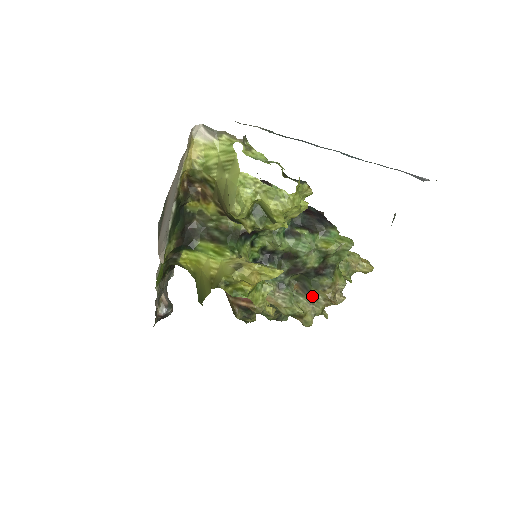
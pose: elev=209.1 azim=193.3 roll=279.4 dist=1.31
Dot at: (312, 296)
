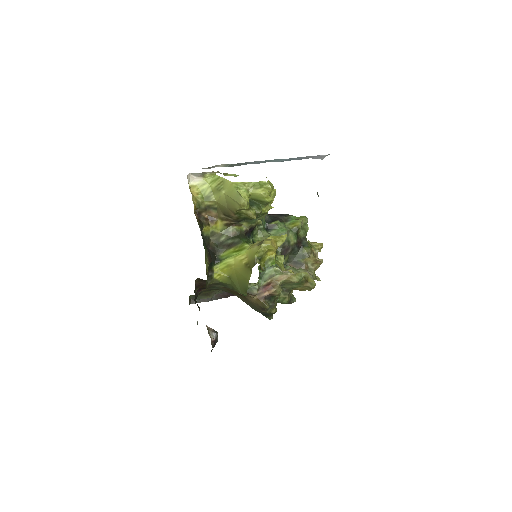
Dot at: (304, 266)
